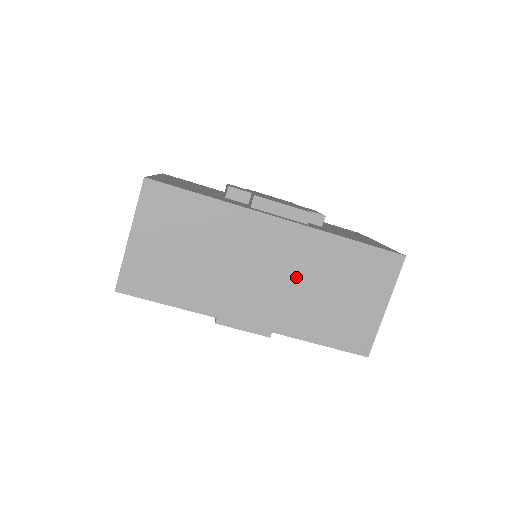
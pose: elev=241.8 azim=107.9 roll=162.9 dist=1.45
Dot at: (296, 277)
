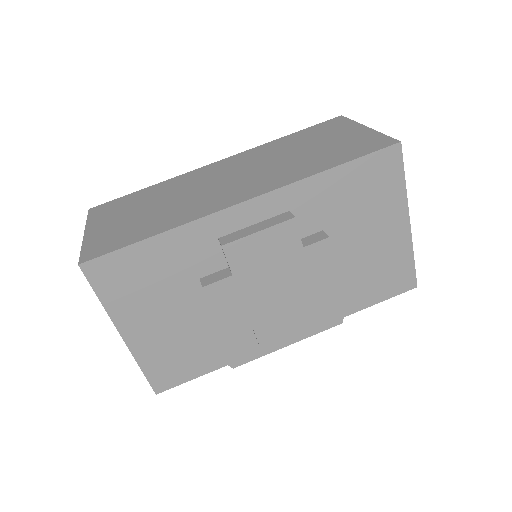
Dot at: (262, 164)
